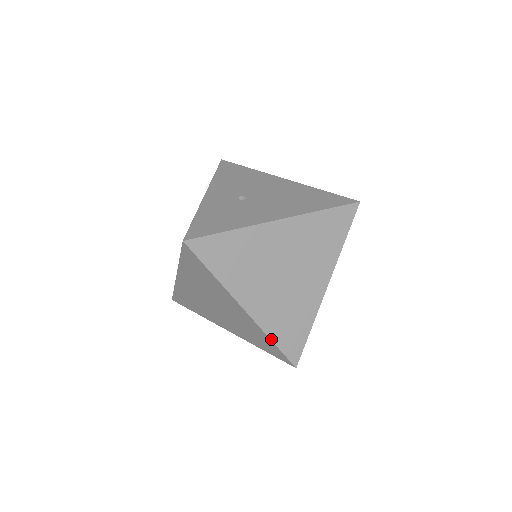
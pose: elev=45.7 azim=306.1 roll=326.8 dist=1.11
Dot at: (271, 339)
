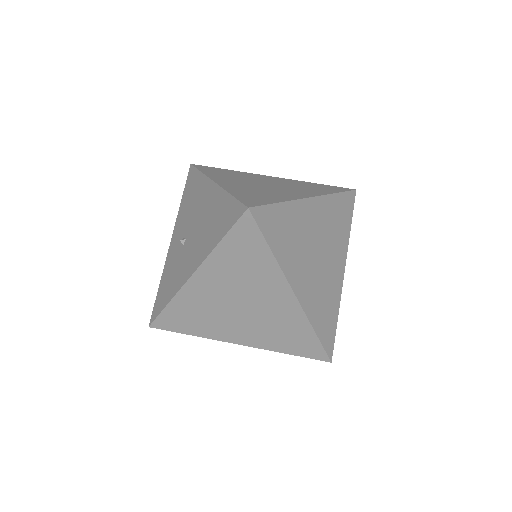
Dot at: occluded
